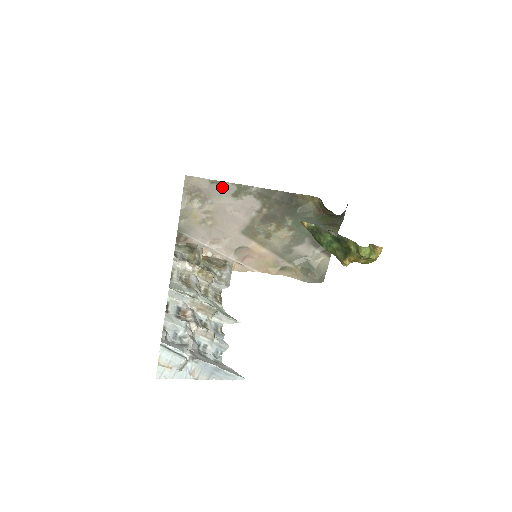
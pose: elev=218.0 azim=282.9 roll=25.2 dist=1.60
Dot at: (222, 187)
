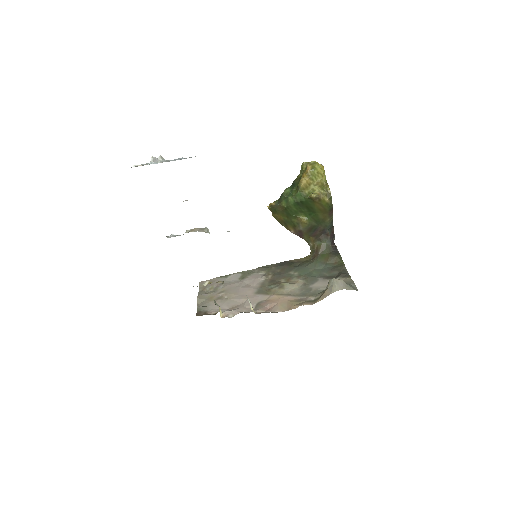
Dot at: (229, 277)
